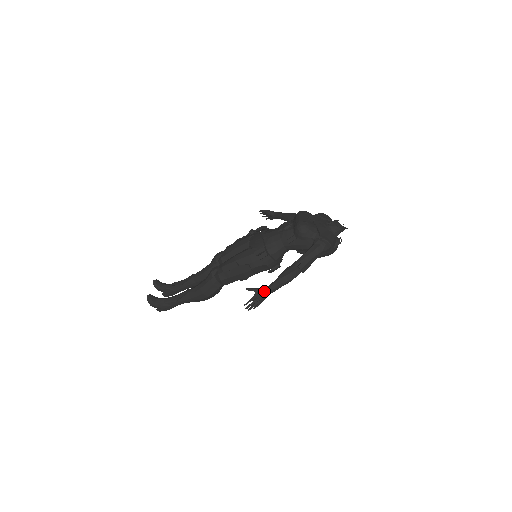
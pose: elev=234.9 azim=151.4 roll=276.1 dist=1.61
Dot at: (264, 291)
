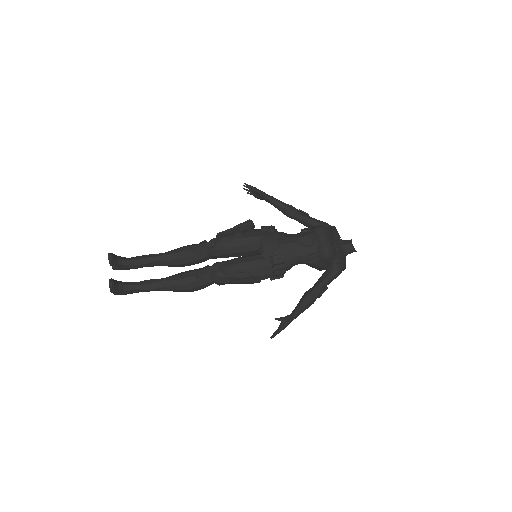
Dot at: (290, 321)
